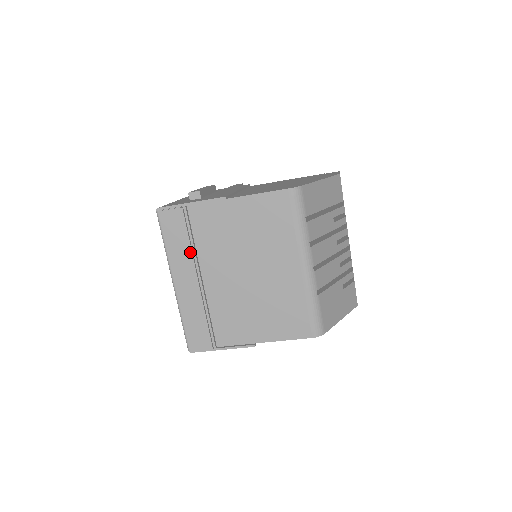
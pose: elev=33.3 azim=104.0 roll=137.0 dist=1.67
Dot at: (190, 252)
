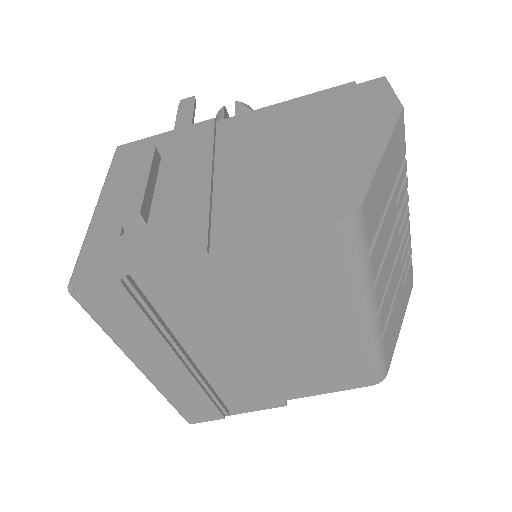
Dot at: (158, 336)
